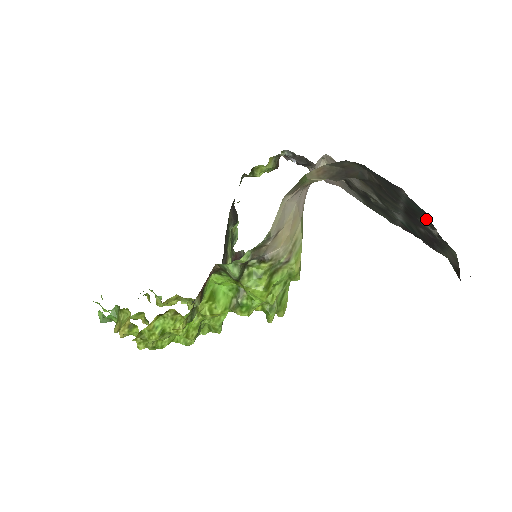
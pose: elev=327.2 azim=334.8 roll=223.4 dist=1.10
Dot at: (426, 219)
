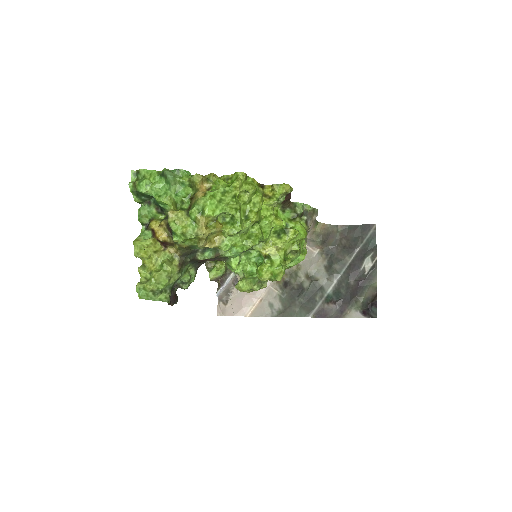
Dot at: (373, 251)
